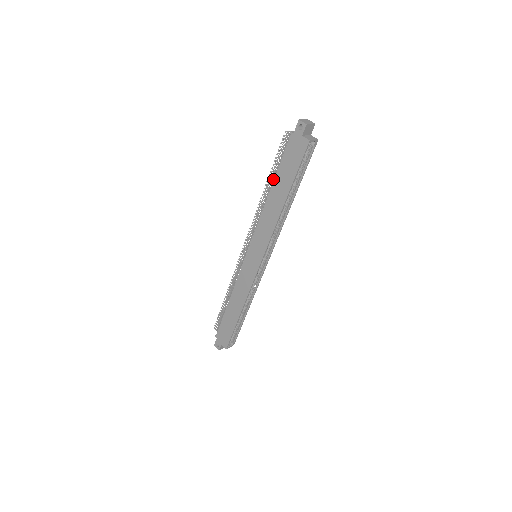
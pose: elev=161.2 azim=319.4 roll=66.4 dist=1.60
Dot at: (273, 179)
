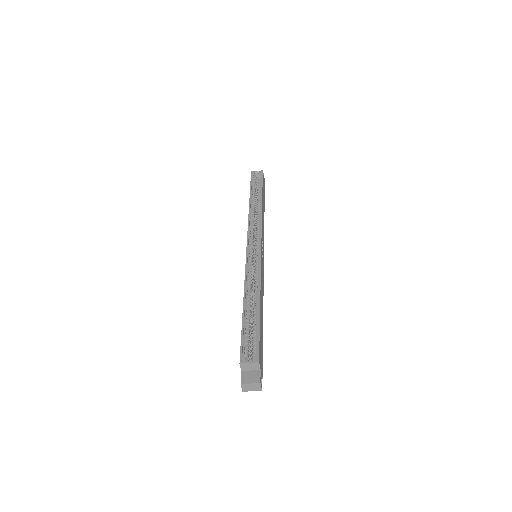
Dot at: occluded
